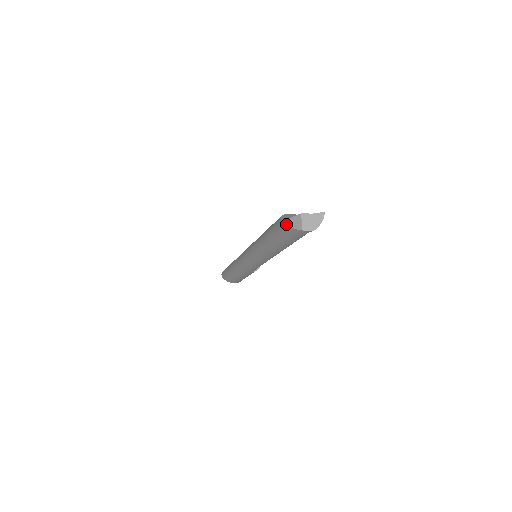
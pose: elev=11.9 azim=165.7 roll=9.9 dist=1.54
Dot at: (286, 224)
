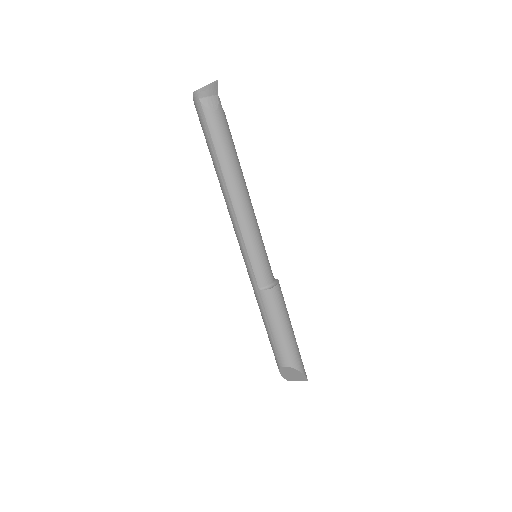
Dot at: occluded
